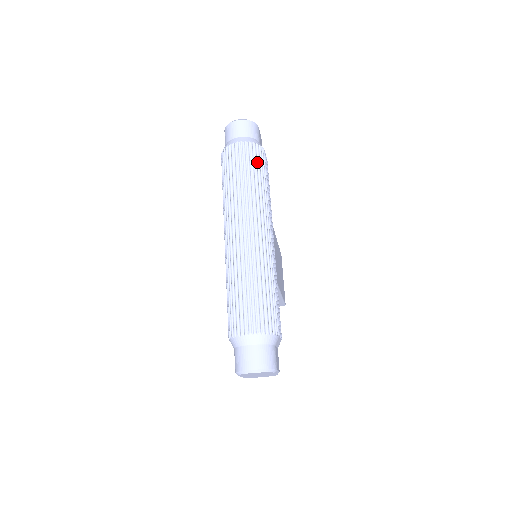
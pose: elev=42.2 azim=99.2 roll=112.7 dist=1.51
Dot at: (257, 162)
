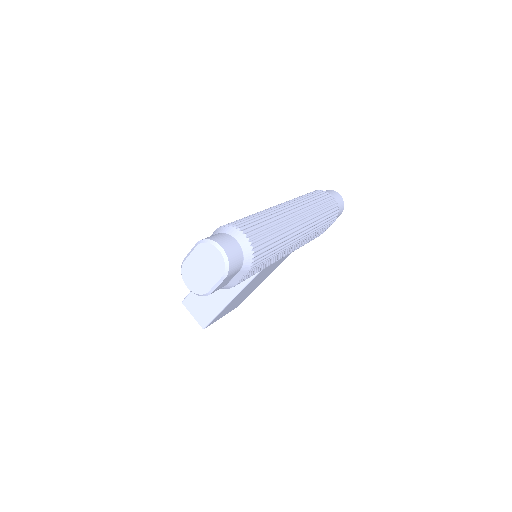
Dot at: (331, 213)
